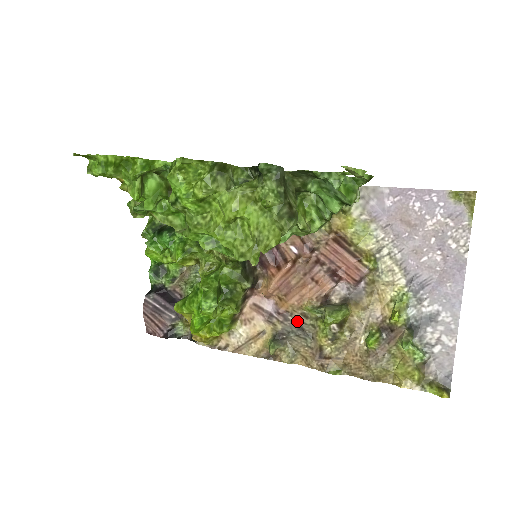
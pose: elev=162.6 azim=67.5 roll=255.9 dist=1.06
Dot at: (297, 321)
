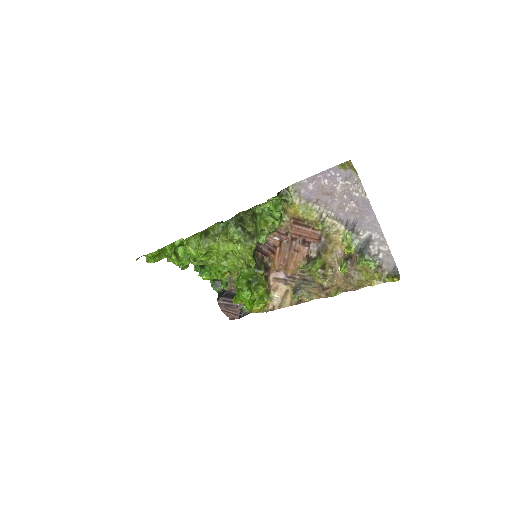
Dot at: (300, 277)
